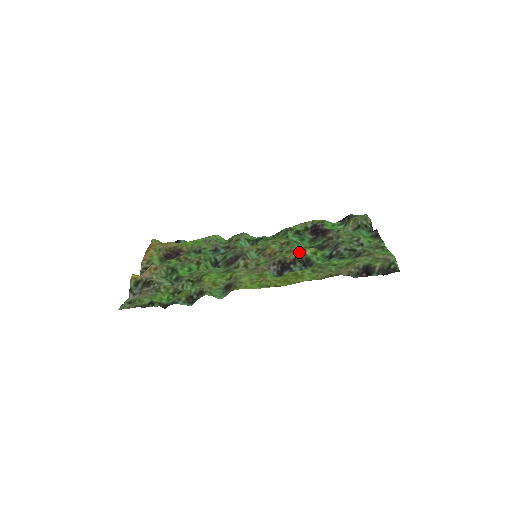
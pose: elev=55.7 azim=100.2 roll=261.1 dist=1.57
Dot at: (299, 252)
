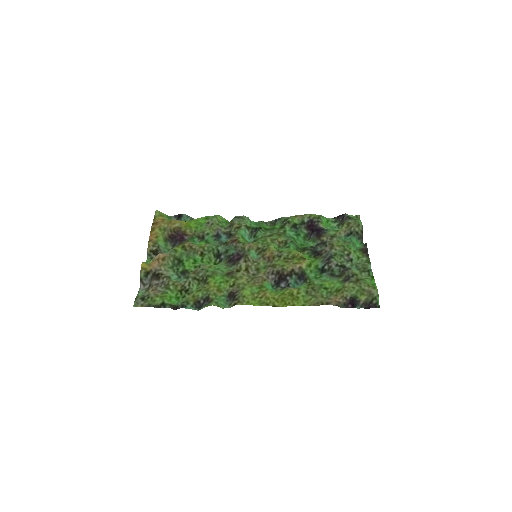
Dot at: (296, 264)
